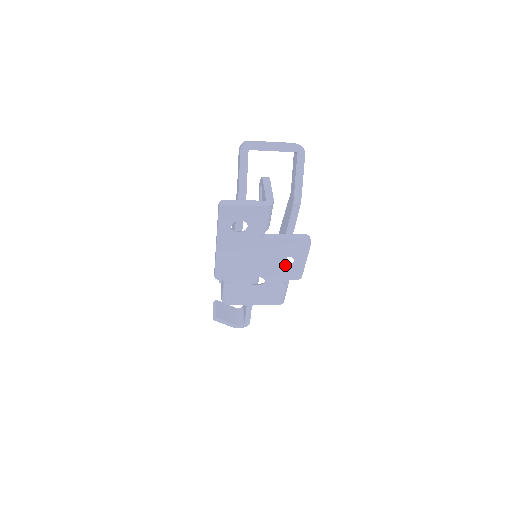
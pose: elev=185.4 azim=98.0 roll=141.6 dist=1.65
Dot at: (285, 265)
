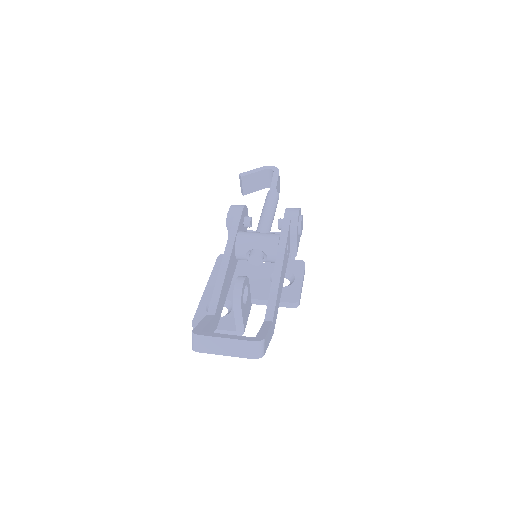
Dot at: occluded
